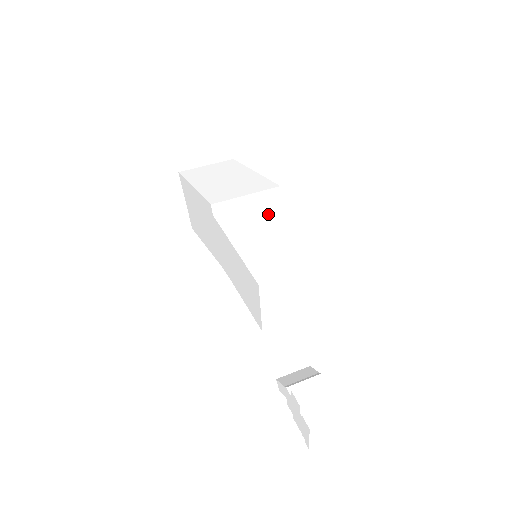
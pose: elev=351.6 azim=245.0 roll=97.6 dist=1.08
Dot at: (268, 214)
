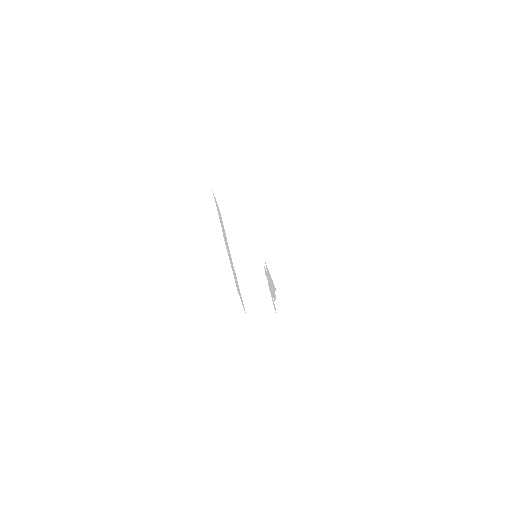
Dot at: occluded
